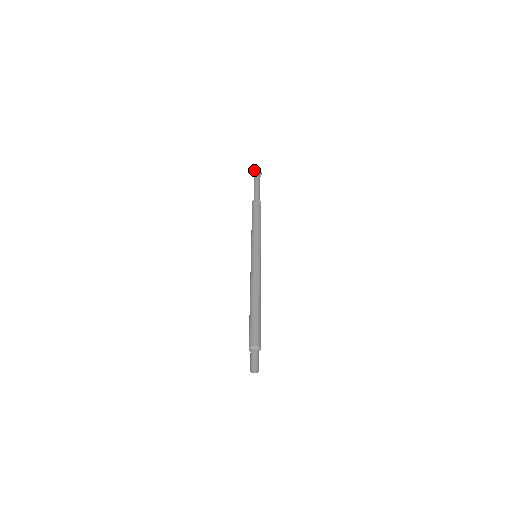
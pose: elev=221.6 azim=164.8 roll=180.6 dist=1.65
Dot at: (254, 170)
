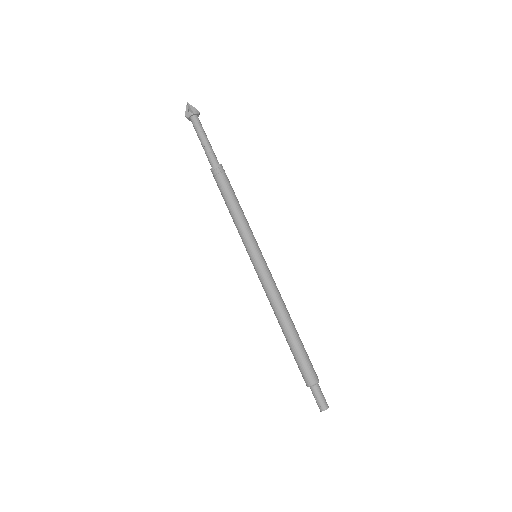
Dot at: (185, 114)
